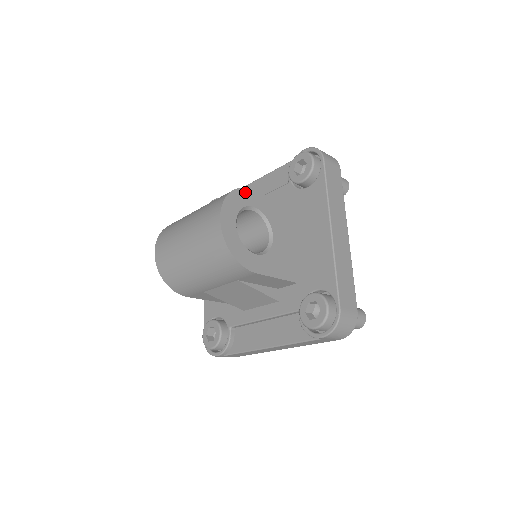
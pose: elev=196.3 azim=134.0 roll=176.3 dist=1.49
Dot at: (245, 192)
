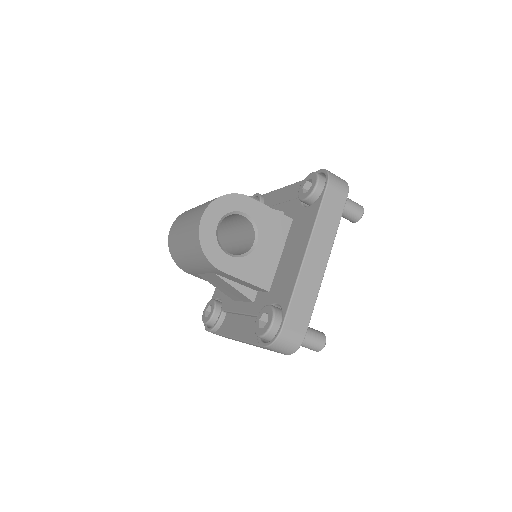
Dot at: (240, 198)
